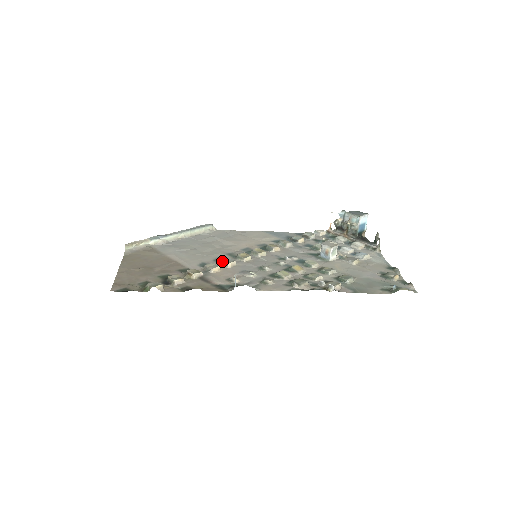
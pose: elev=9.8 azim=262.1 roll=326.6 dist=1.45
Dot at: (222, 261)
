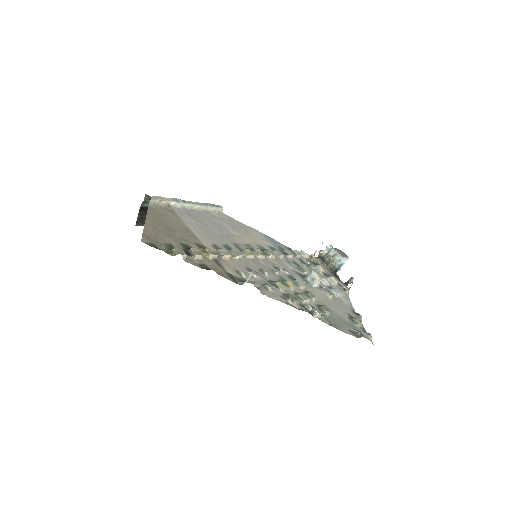
Dot at: (232, 250)
